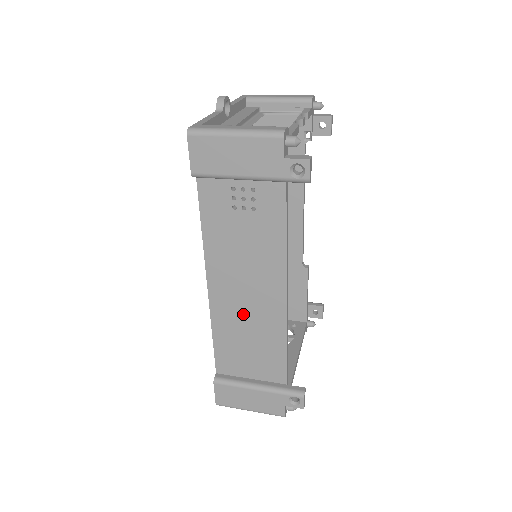
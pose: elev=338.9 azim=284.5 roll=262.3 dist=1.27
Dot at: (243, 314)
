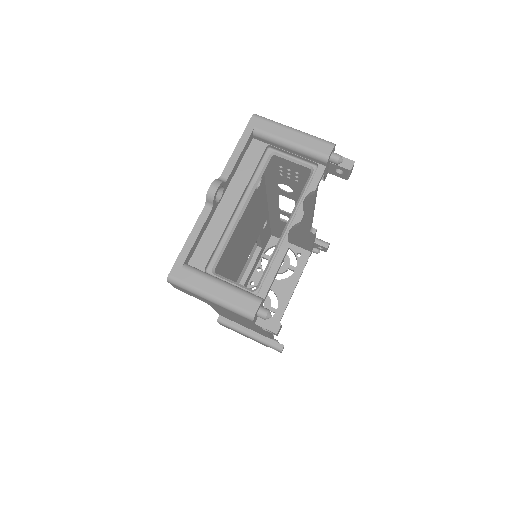
Dot at: (235, 317)
